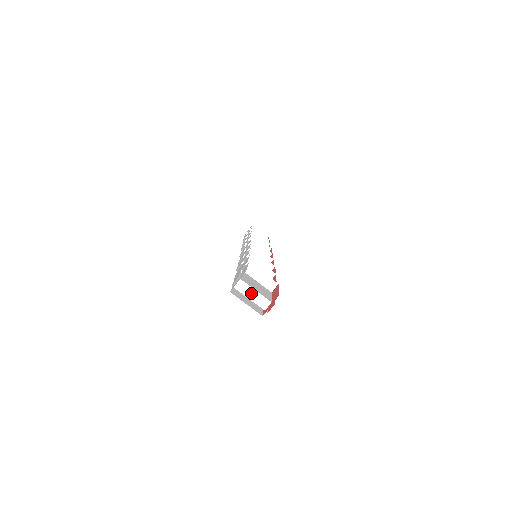
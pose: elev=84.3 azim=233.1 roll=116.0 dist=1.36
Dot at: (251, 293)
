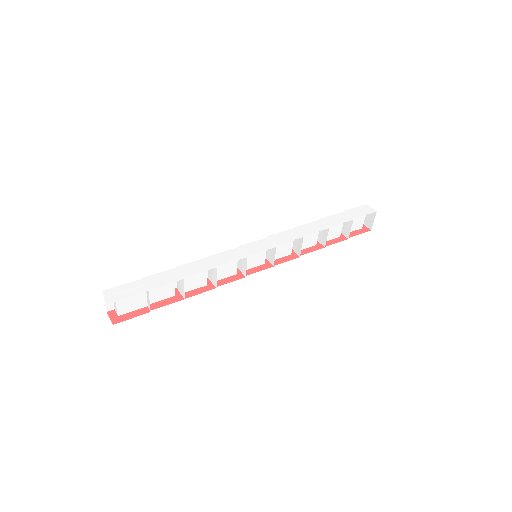
Dot at: (115, 302)
